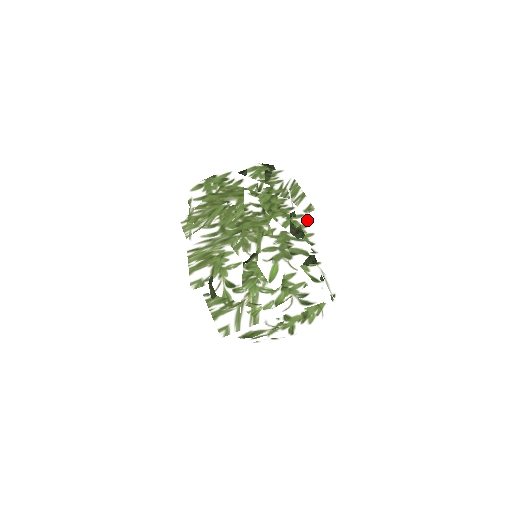
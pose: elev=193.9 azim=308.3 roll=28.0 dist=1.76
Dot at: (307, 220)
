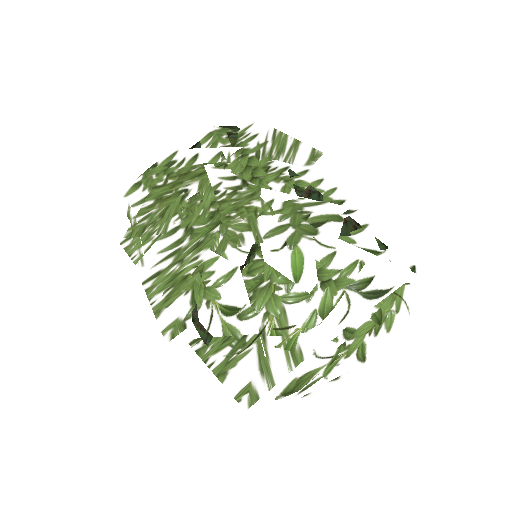
Dot at: (316, 174)
